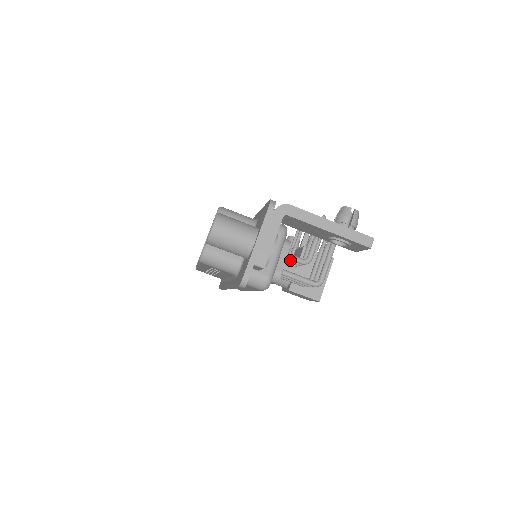
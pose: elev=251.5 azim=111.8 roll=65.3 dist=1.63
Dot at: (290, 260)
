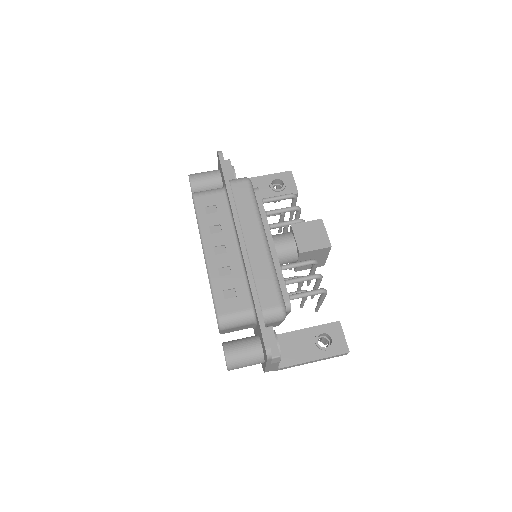
Dot at: occluded
